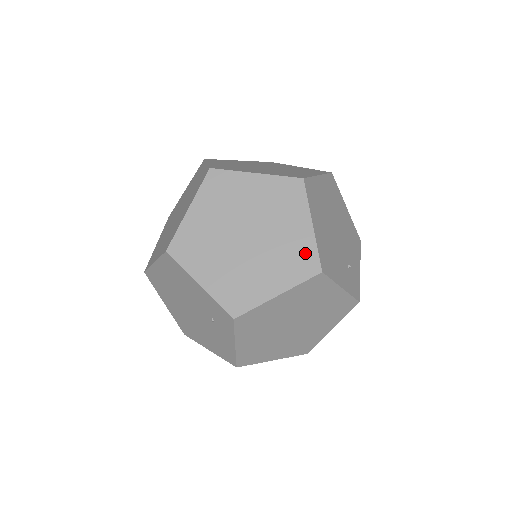
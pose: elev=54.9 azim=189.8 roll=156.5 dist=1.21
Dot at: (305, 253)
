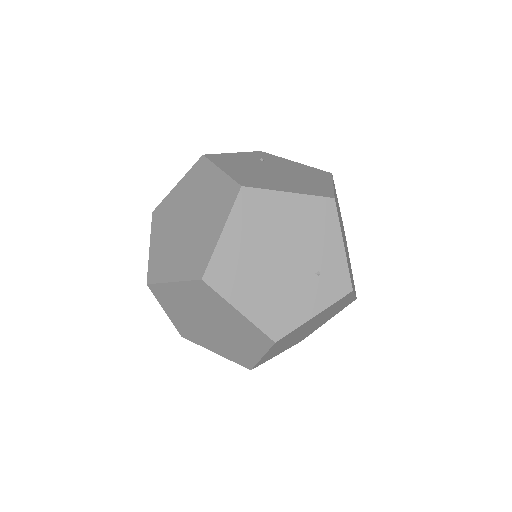
Dot at: (253, 332)
